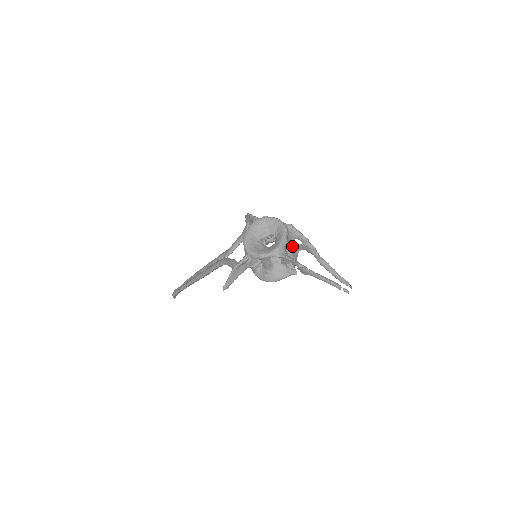
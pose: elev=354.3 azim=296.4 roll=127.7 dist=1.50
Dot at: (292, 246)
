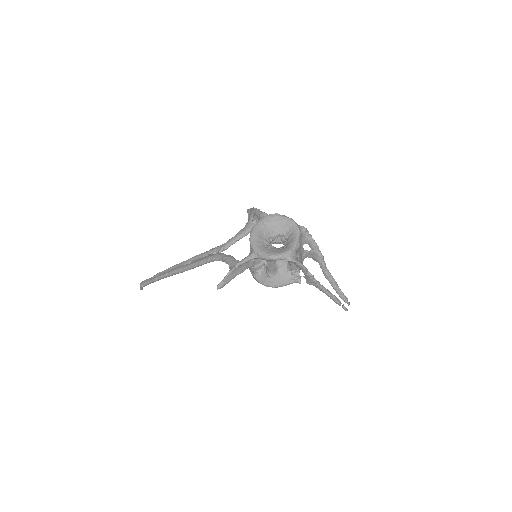
Dot at: (300, 251)
